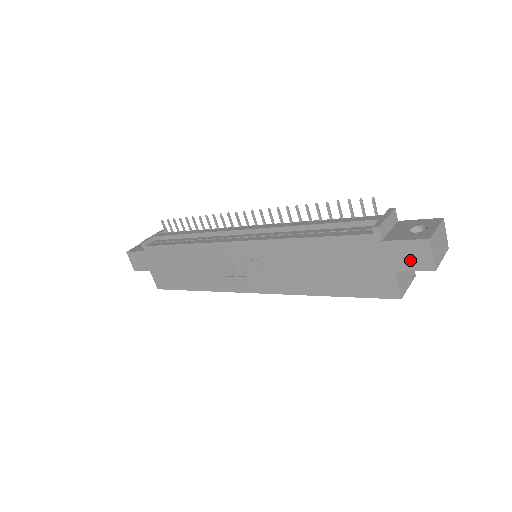
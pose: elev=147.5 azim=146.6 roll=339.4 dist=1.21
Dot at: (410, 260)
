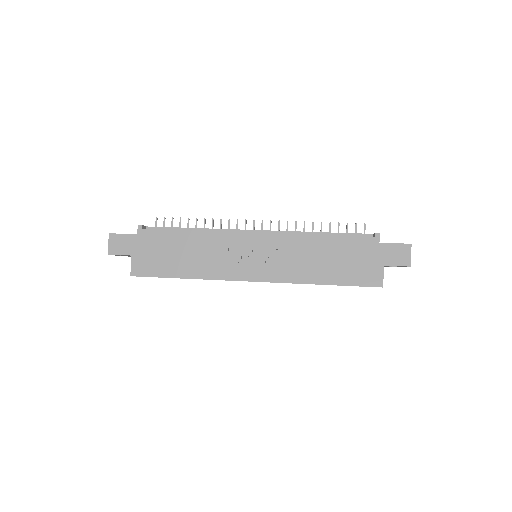
Dot at: (396, 258)
